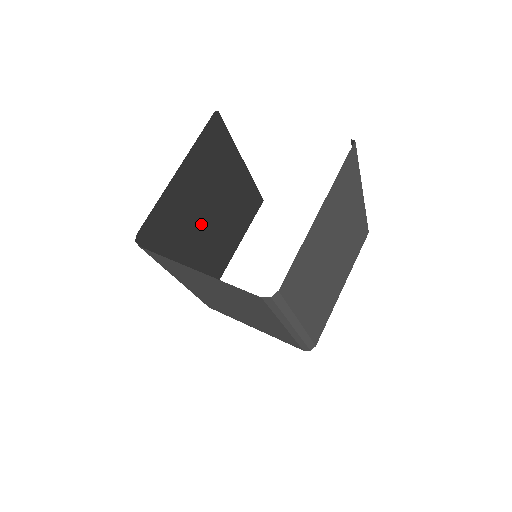
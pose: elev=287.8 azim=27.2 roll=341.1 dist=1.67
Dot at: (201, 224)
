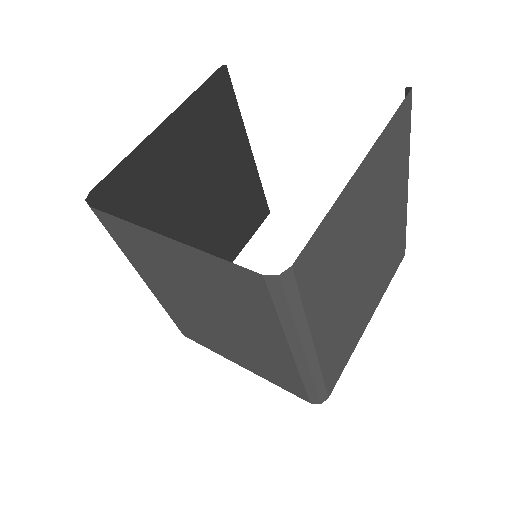
Dot at: (186, 214)
